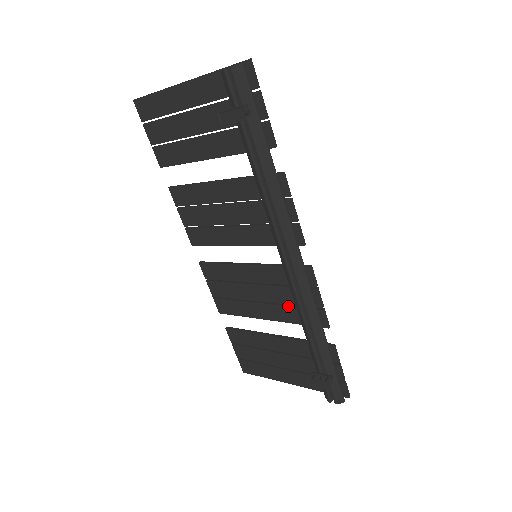
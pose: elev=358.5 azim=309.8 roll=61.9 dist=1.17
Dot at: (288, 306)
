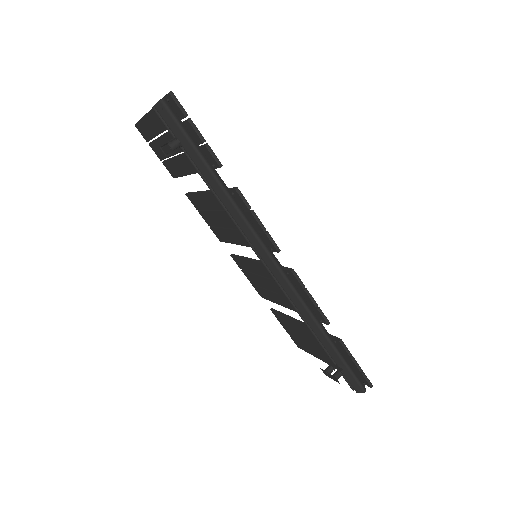
Dot at: occluded
